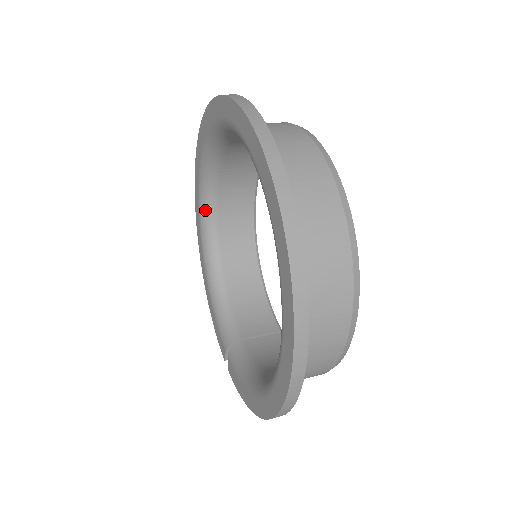
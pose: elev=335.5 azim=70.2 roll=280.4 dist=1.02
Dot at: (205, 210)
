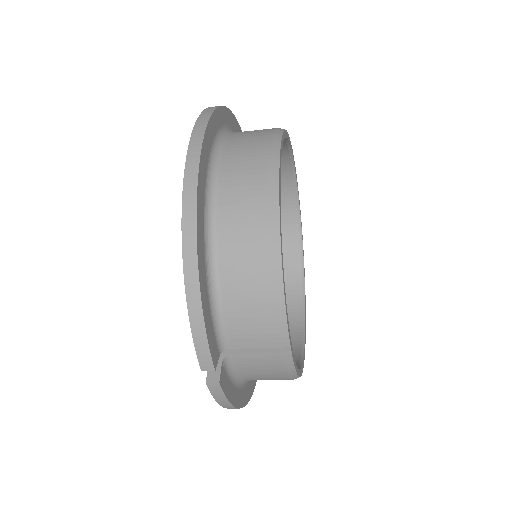
Dot at: occluded
